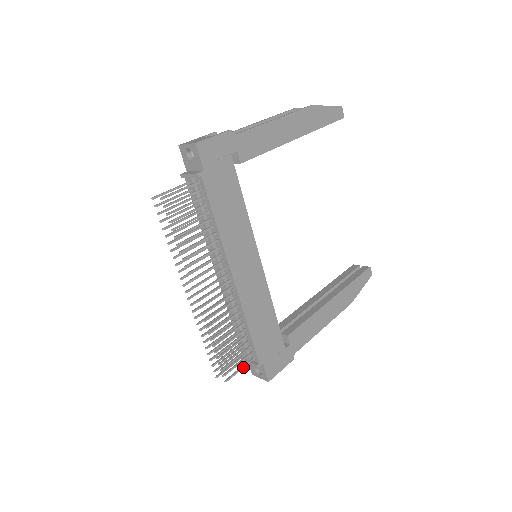
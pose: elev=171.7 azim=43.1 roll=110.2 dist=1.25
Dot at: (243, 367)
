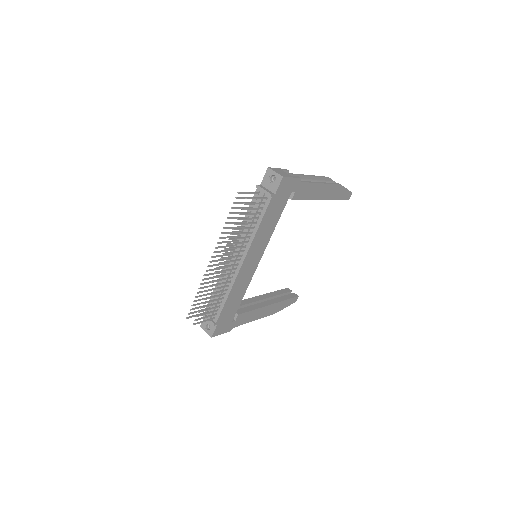
Dot at: occluded
